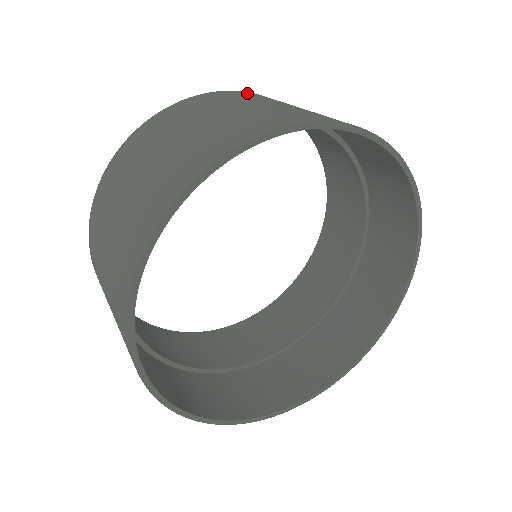
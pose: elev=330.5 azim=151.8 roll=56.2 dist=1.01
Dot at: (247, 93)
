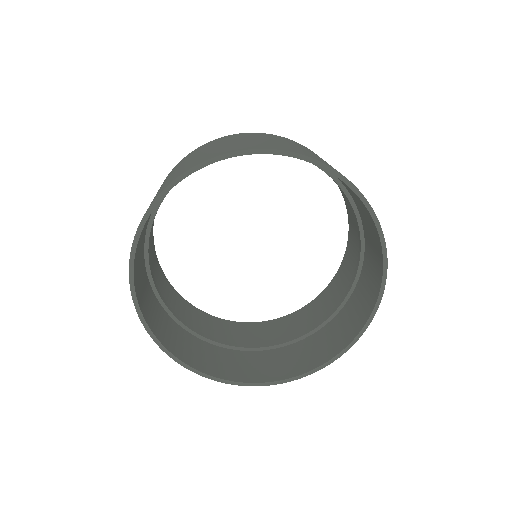
Dot at: occluded
